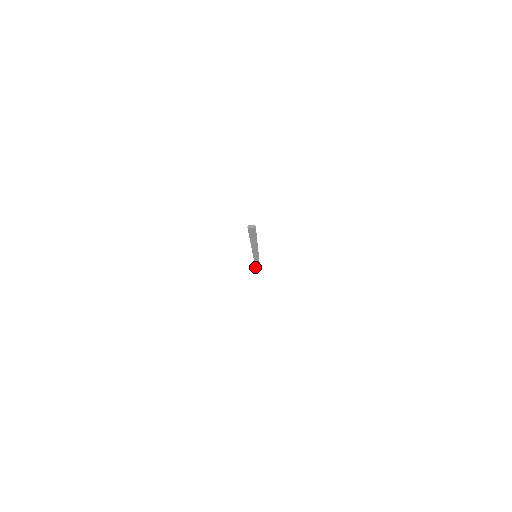
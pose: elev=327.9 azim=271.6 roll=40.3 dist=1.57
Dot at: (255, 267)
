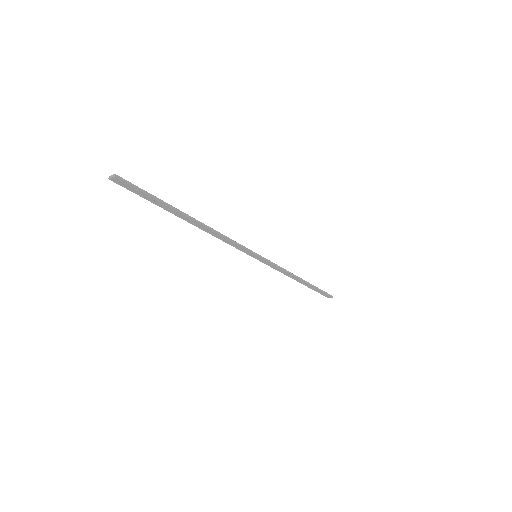
Dot at: occluded
